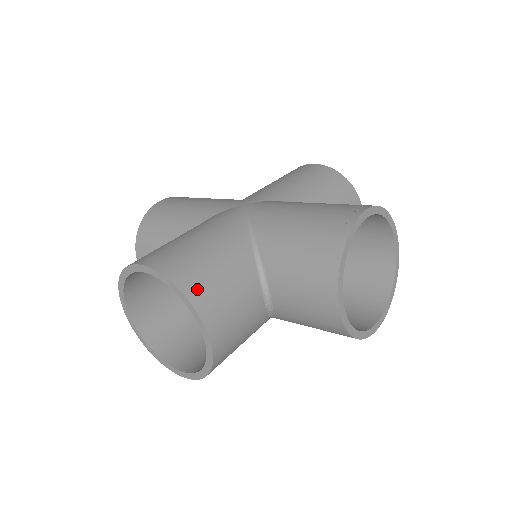
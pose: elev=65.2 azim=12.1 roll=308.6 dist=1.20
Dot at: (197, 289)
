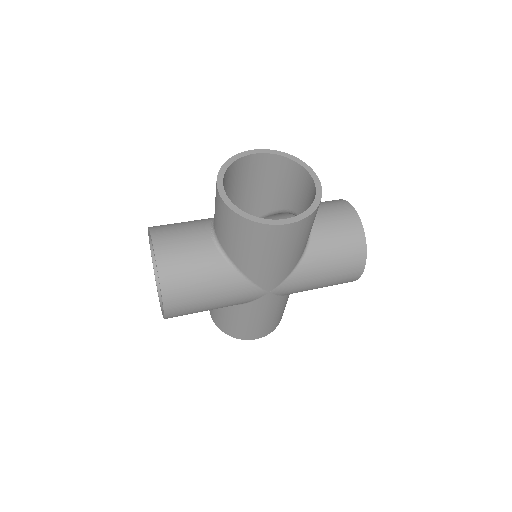
Dot at: occluded
